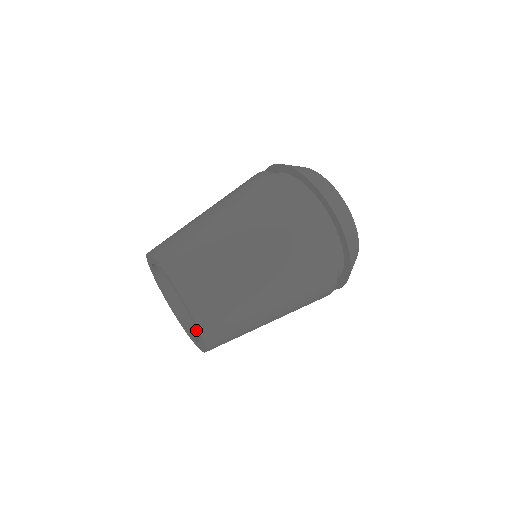
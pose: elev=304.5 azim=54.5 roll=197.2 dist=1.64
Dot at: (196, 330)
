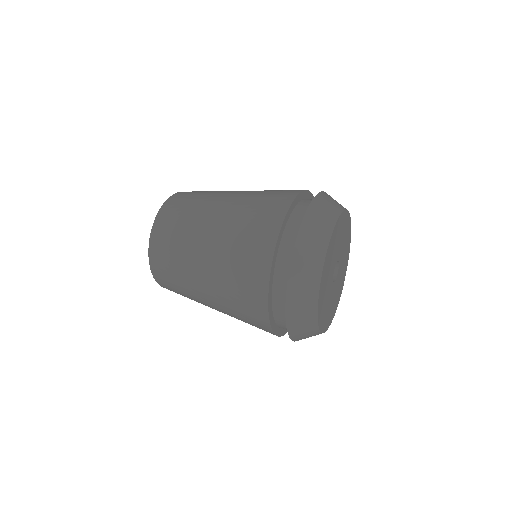
Dot at: occluded
